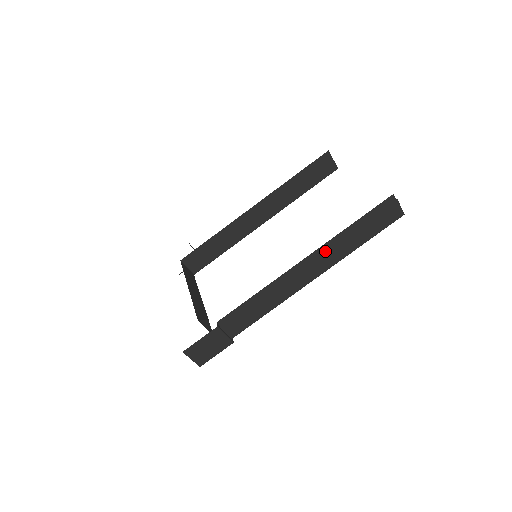
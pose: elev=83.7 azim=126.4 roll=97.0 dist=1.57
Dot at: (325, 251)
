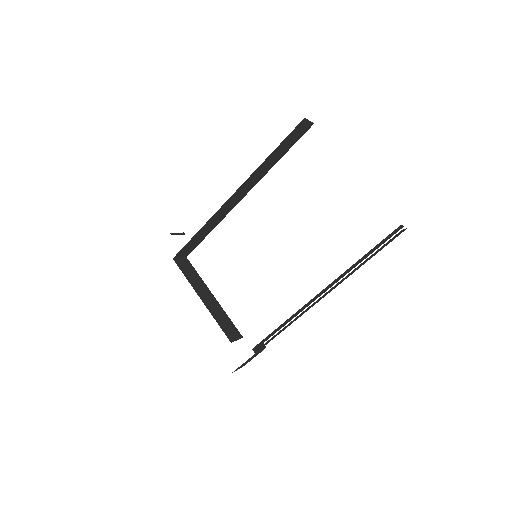
Dot at: (338, 282)
